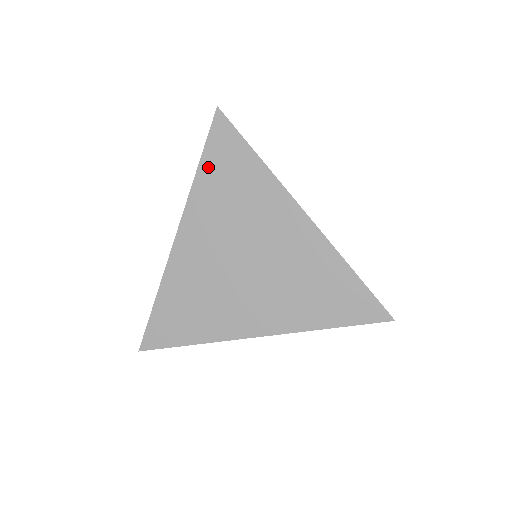
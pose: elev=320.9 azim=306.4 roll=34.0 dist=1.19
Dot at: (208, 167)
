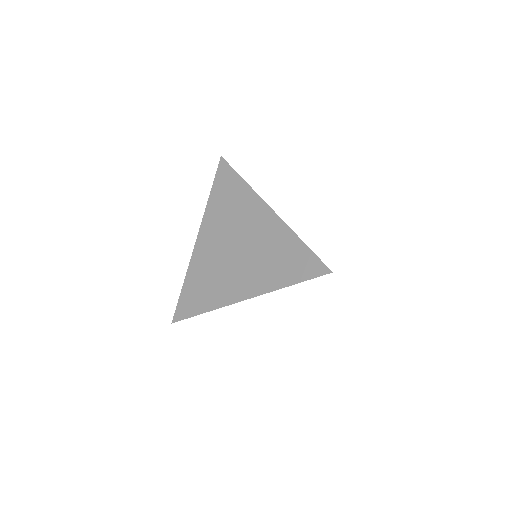
Dot at: (215, 192)
